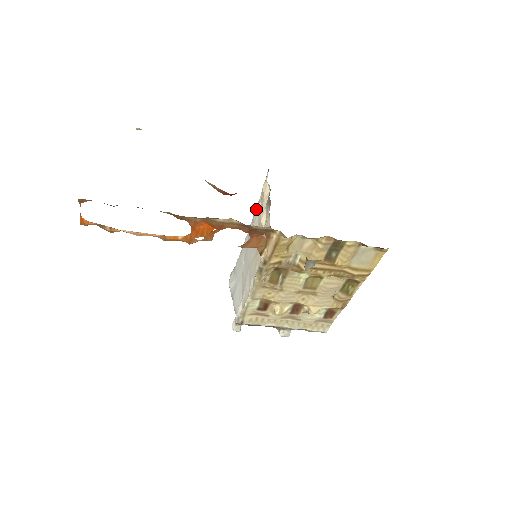
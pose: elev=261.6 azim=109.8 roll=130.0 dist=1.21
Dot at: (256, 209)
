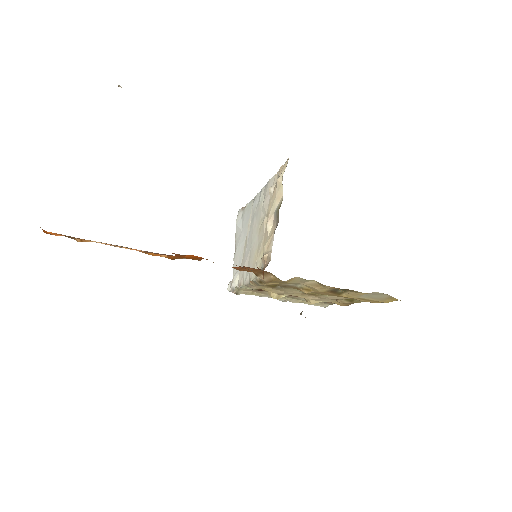
Dot at: (270, 183)
